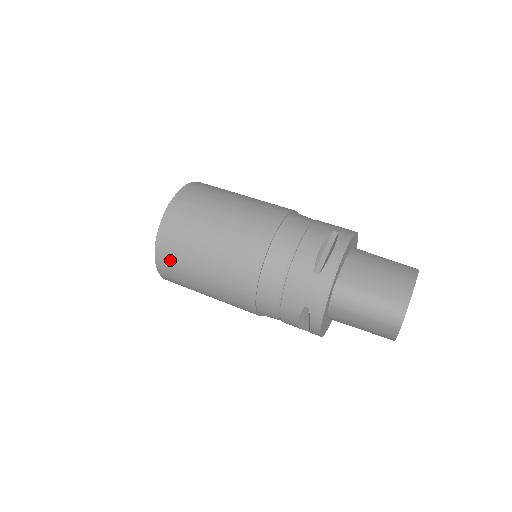
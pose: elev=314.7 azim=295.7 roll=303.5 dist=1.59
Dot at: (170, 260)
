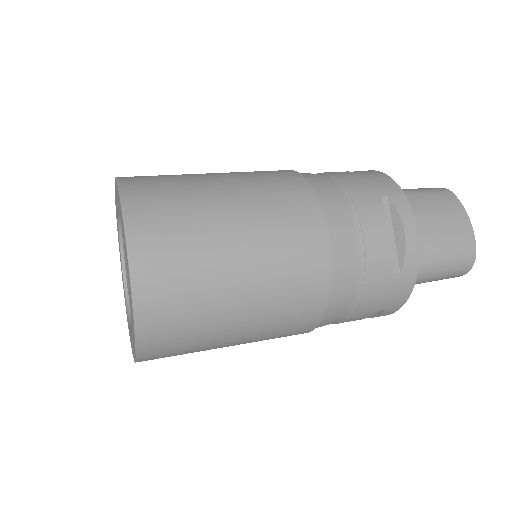
Dot at: (169, 350)
